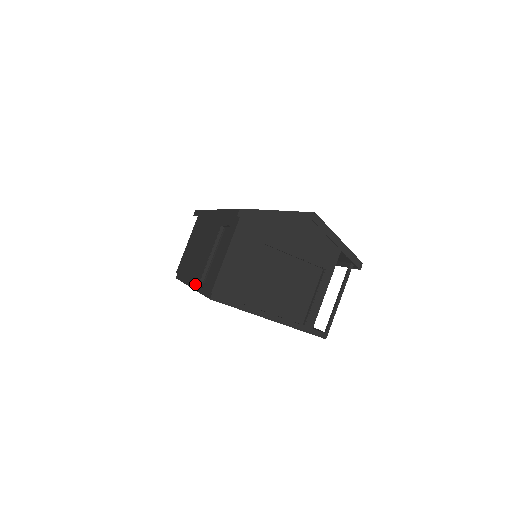
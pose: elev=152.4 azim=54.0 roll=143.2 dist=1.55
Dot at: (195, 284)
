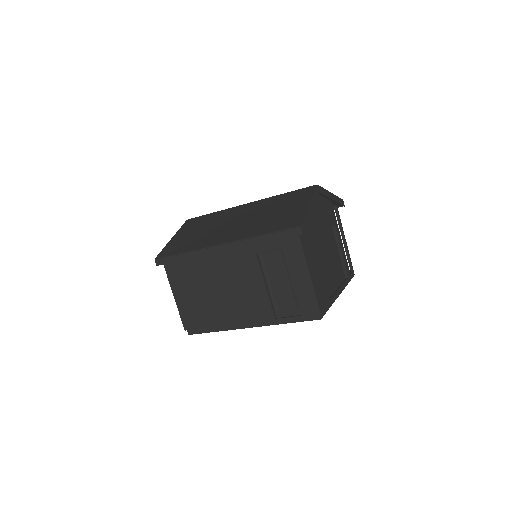
Dot at: (261, 321)
